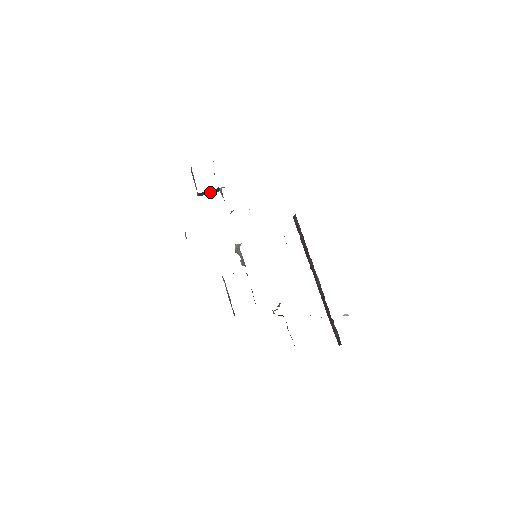
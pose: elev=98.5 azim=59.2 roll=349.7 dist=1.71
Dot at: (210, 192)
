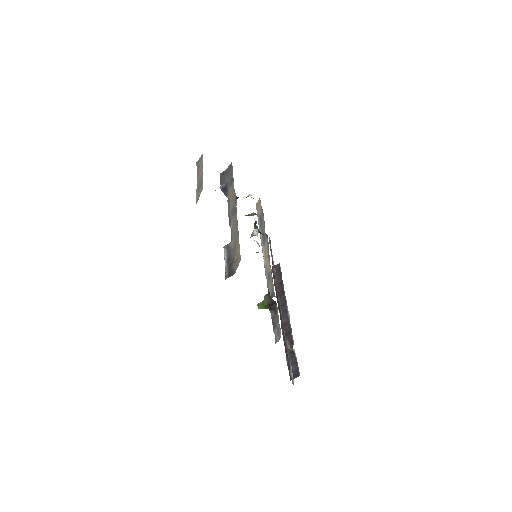
Dot at: occluded
